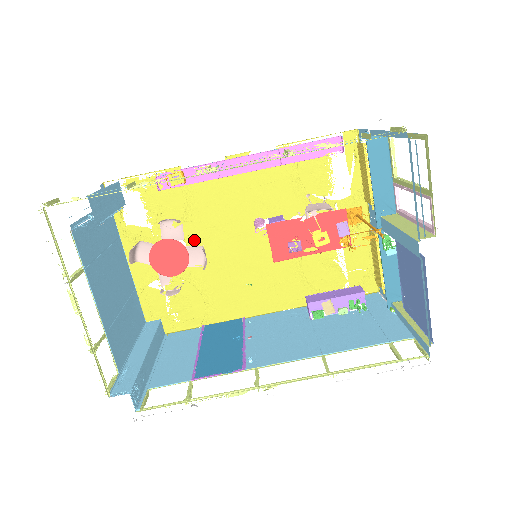
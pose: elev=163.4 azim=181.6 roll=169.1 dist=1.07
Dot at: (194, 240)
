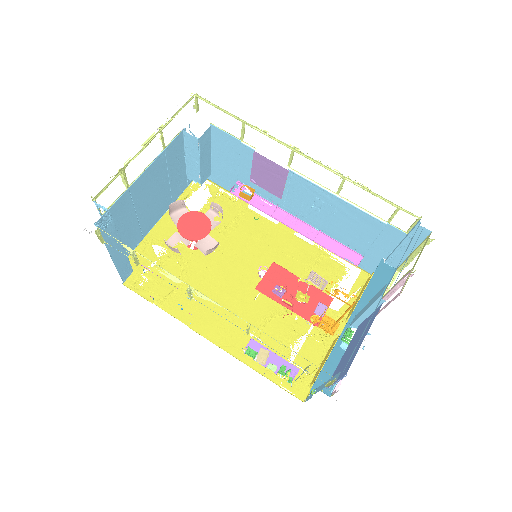
Dot at: occluded
